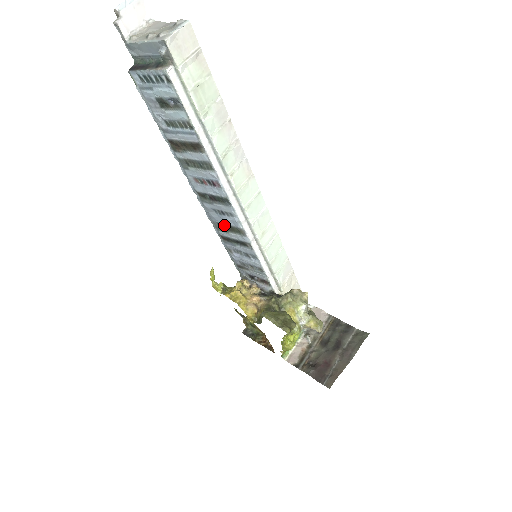
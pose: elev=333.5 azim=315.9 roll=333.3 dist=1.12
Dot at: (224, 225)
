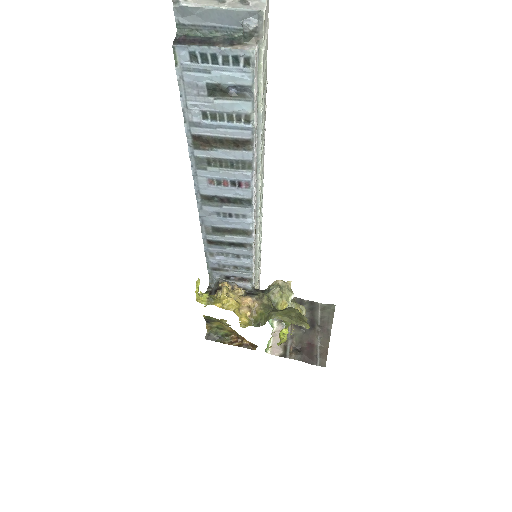
Dot at: (224, 228)
